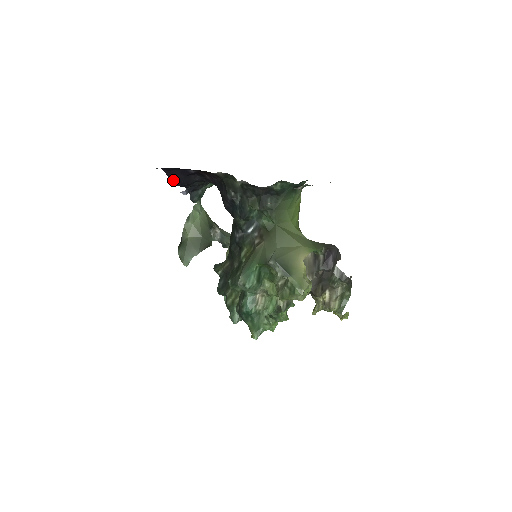
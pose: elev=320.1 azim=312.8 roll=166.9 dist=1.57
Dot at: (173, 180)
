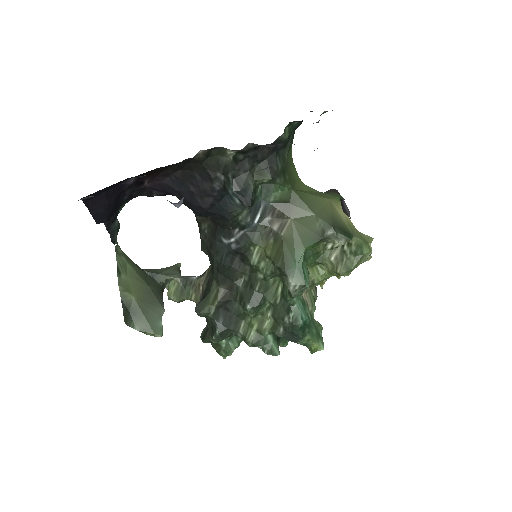
Dot at: (97, 214)
